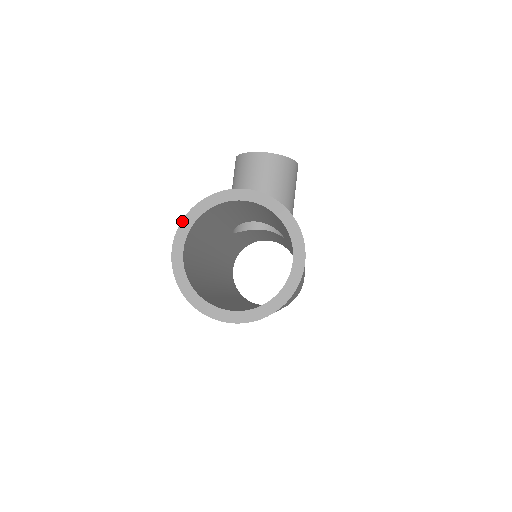
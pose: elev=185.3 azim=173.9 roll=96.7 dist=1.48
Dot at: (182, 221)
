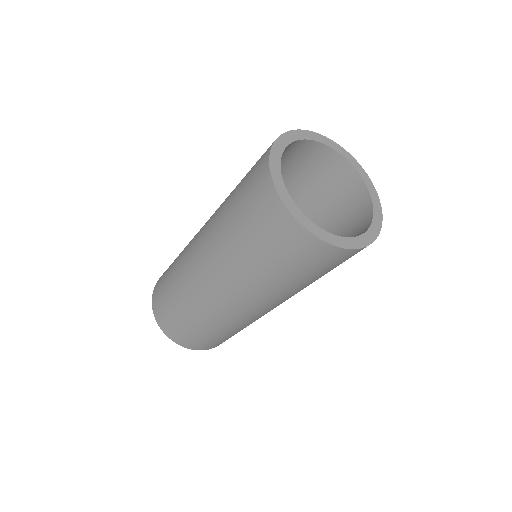
Dot at: (315, 132)
